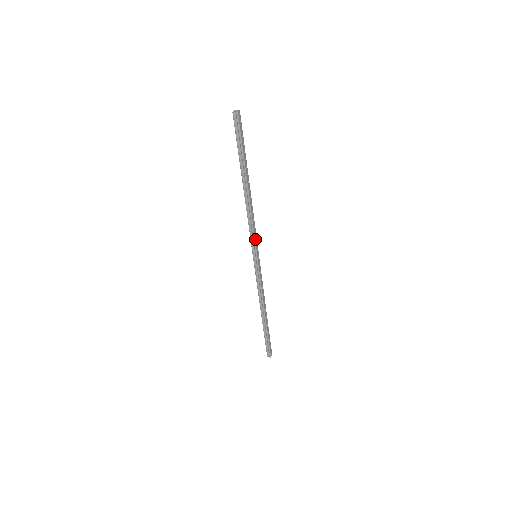
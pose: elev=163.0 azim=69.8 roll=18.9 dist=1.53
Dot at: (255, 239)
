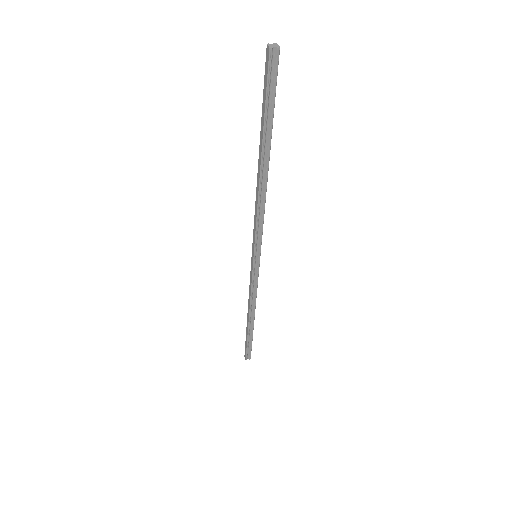
Dot at: (261, 235)
